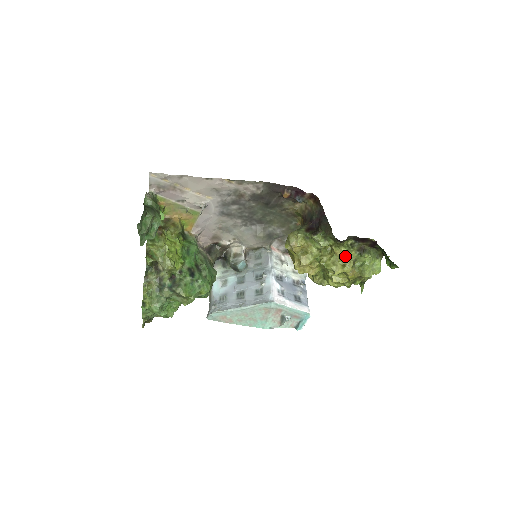
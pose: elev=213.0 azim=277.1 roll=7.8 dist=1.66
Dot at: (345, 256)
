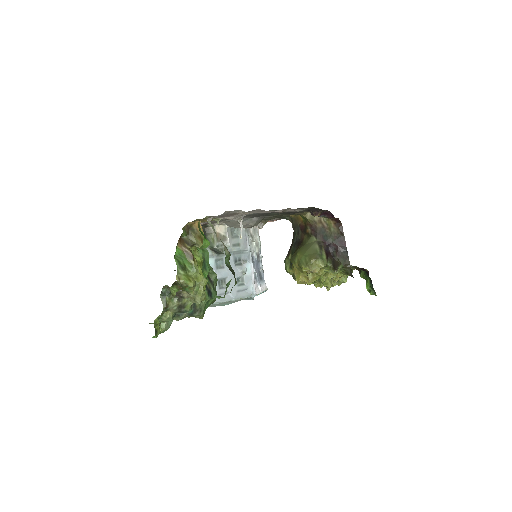
Dot at: occluded
